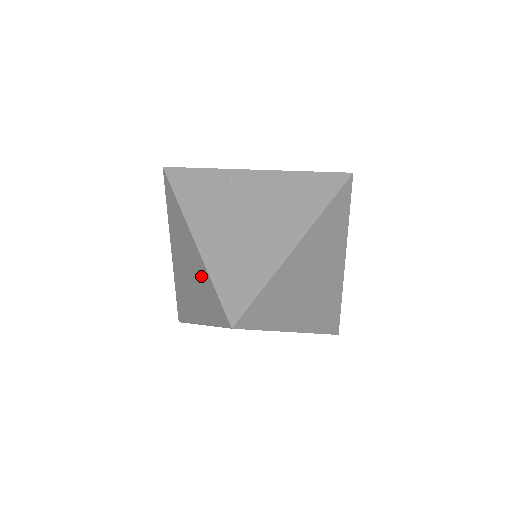
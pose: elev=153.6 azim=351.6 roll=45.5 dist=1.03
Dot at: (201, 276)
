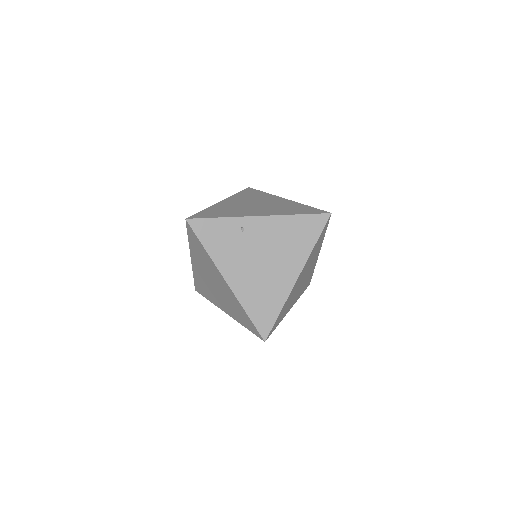
Dot at: (233, 301)
